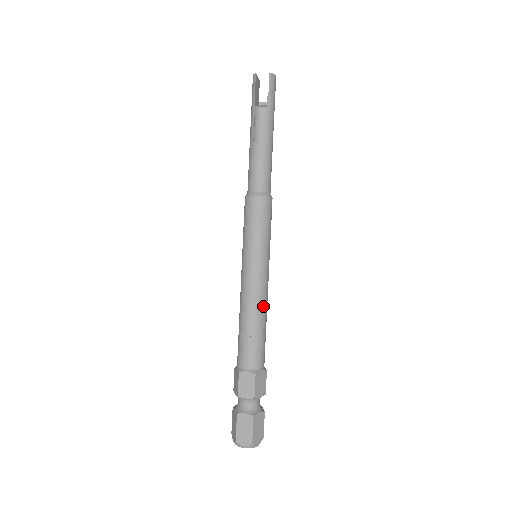
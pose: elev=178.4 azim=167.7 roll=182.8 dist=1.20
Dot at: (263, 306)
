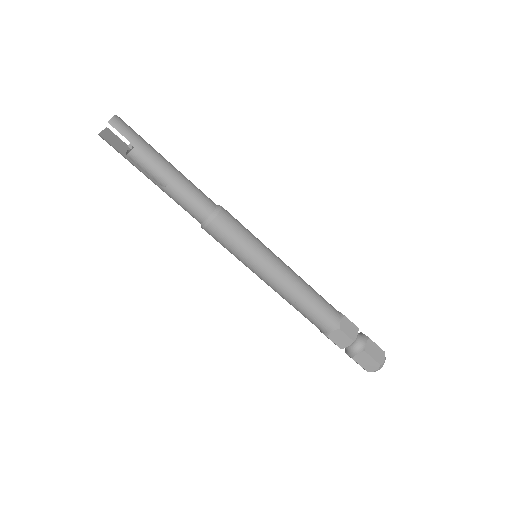
Dot at: (298, 284)
